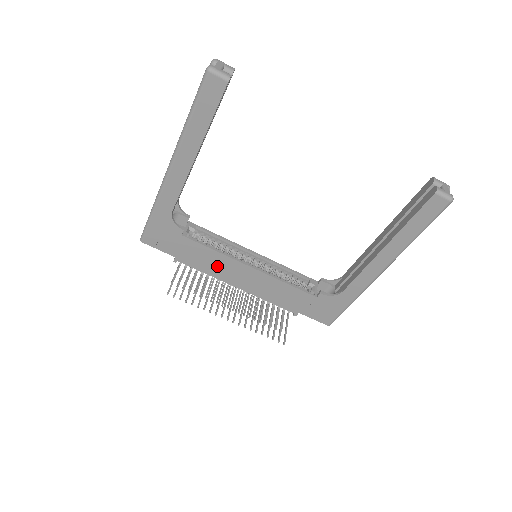
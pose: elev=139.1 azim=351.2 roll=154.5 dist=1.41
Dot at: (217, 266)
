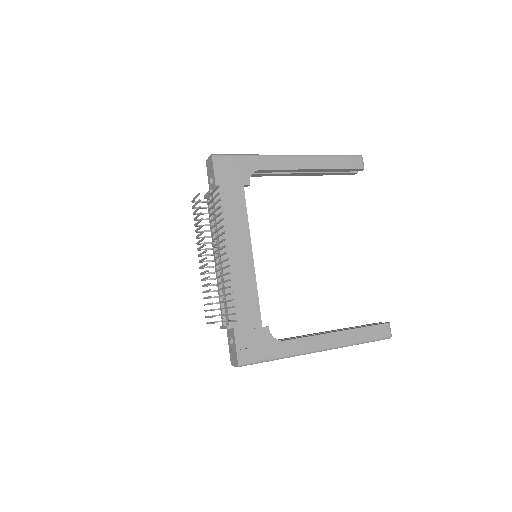
Dot at: (233, 228)
